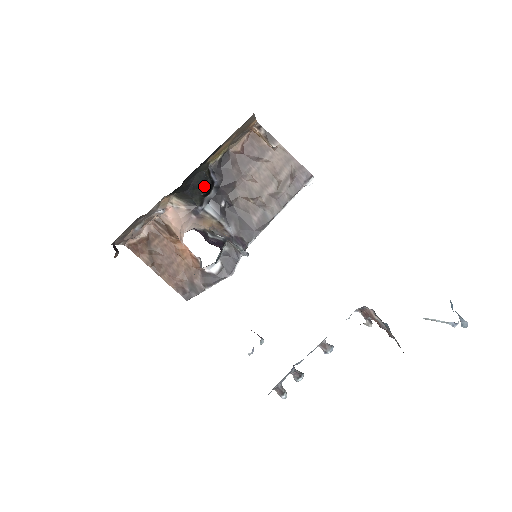
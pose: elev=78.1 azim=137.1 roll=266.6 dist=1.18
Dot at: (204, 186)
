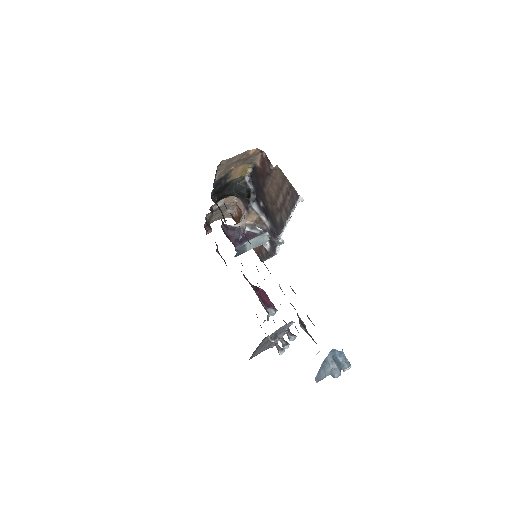
Dot at: (243, 193)
